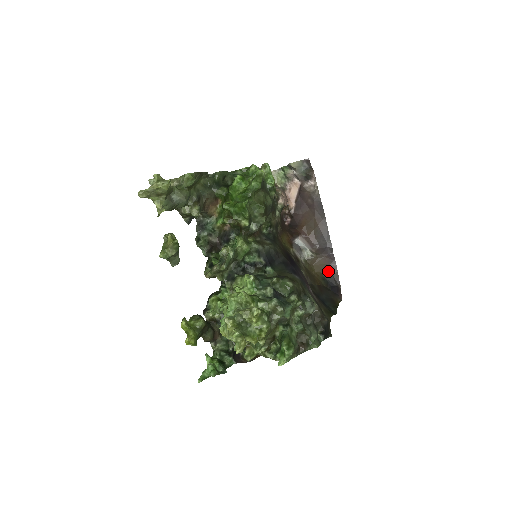
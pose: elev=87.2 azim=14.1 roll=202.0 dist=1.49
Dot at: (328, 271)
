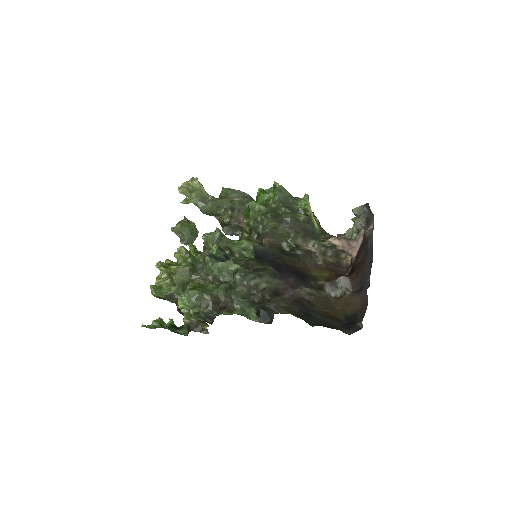
Dot at: (357, 310)
